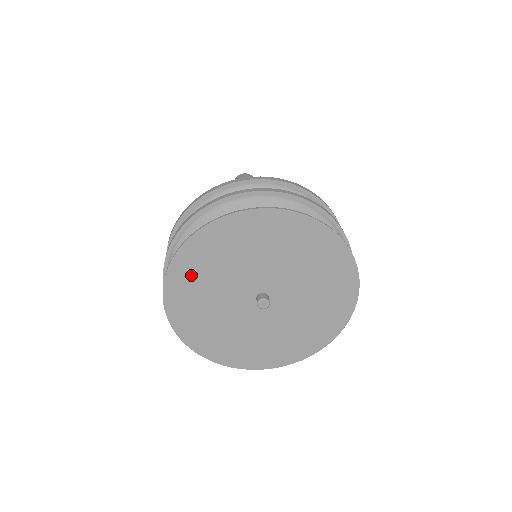
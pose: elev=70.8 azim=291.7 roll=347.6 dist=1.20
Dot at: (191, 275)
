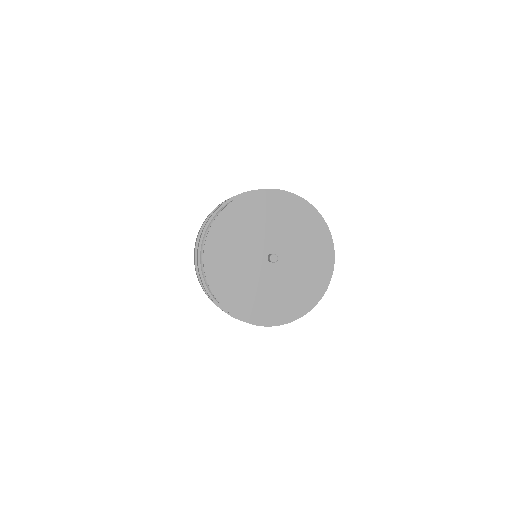
Dot at: (220, 258)
